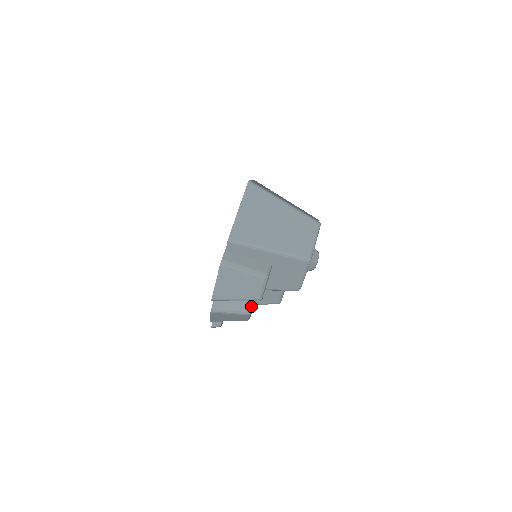
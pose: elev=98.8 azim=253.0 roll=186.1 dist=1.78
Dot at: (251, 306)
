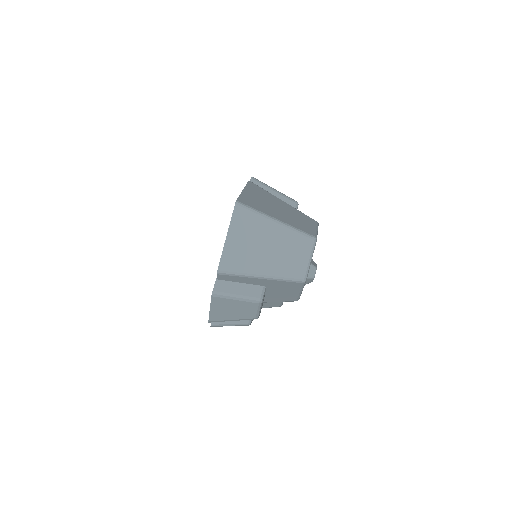
Dot at: occluded
